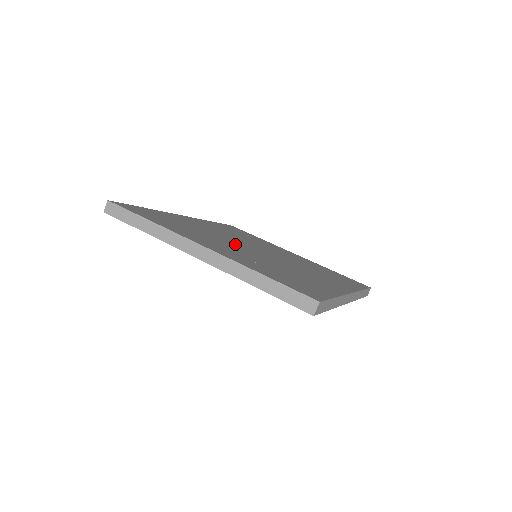
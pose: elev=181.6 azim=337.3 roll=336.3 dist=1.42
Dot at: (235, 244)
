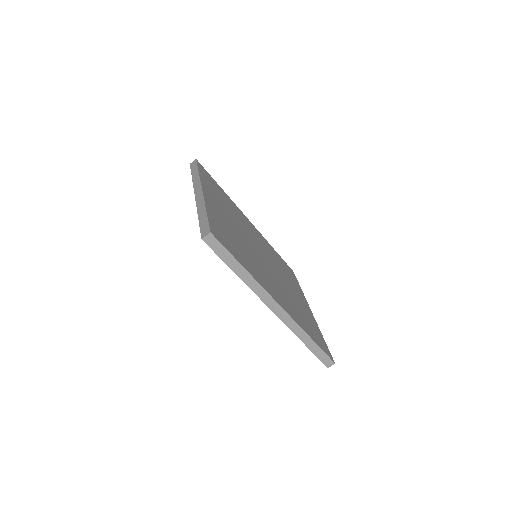
Dot at: (245, 233)
